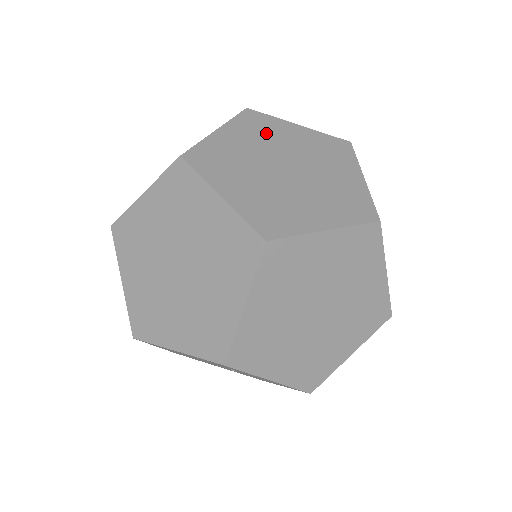
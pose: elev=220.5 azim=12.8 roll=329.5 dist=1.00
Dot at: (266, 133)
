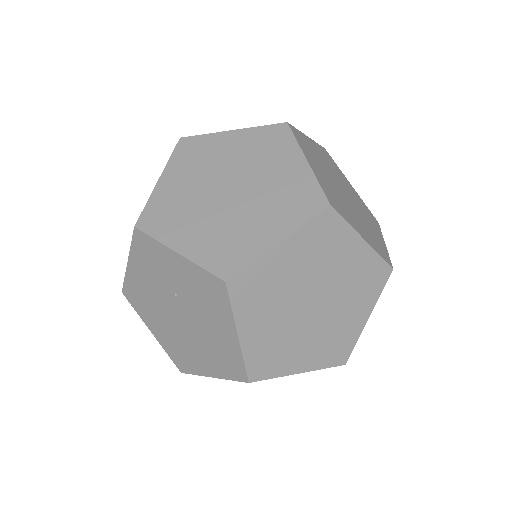
Dot at: occluded
